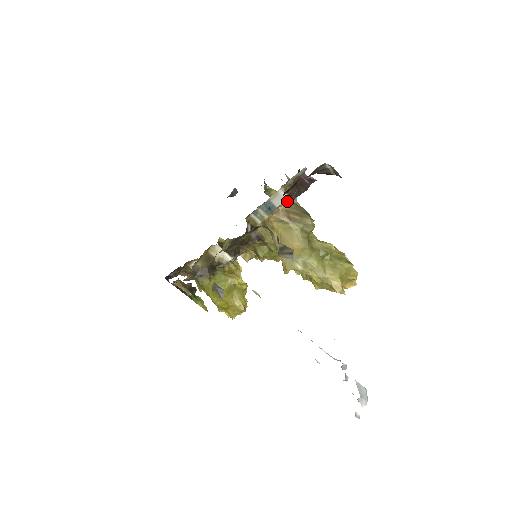
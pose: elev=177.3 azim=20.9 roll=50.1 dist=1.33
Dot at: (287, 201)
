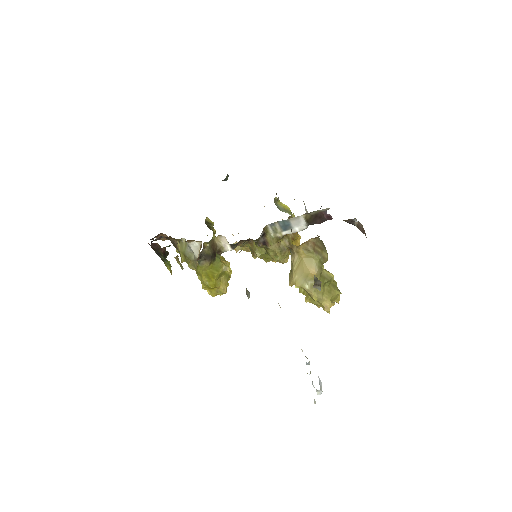
Dot at: occluded
